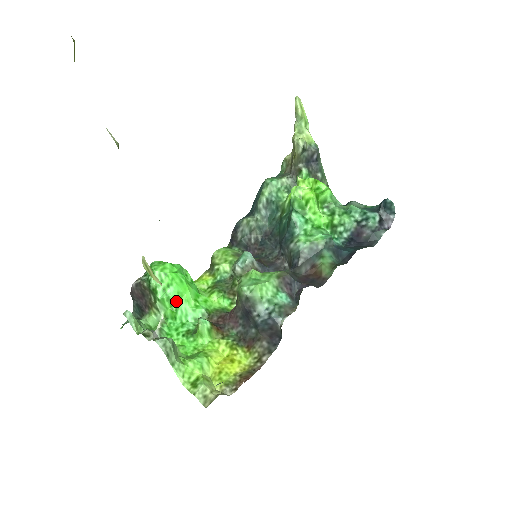
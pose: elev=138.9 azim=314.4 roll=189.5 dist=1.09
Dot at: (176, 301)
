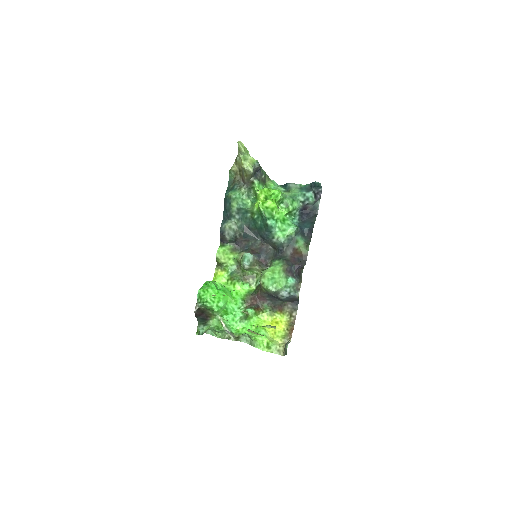
Dot at: (225, 306)
